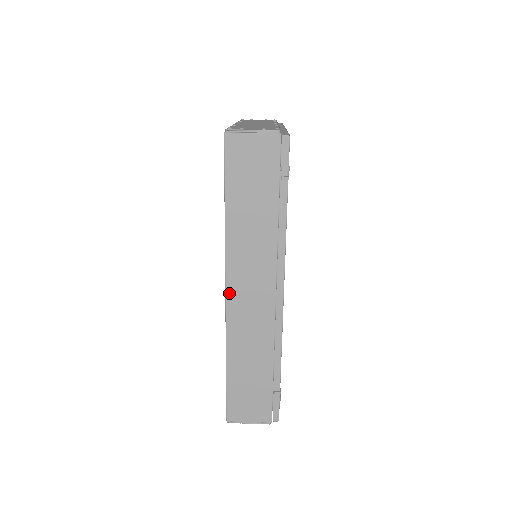
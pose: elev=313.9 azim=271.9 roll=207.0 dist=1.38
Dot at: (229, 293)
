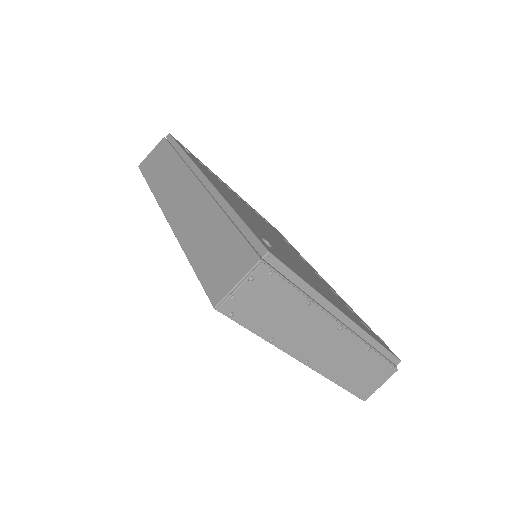
Dot at: occluded
